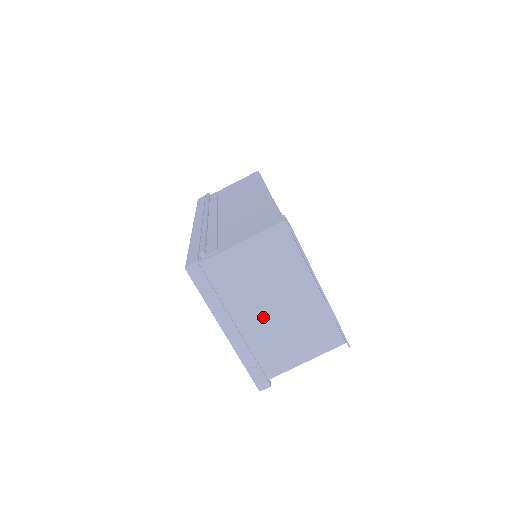
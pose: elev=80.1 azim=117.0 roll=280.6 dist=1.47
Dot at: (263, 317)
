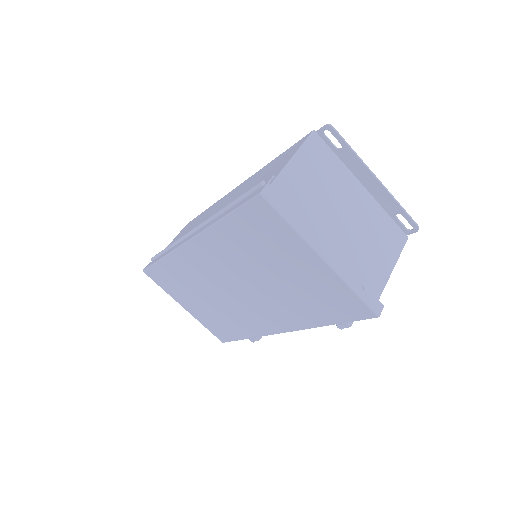
Dot at: (342, 231)
